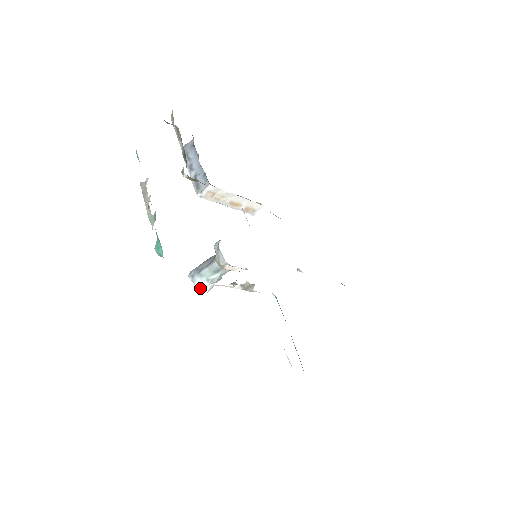
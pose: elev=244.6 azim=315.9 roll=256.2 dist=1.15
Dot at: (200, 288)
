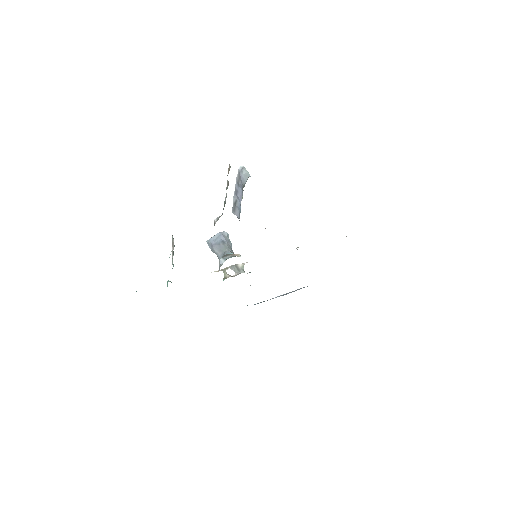
Dot at: occluded
